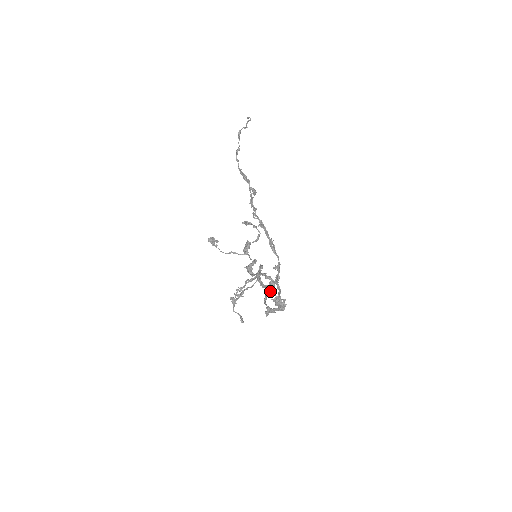
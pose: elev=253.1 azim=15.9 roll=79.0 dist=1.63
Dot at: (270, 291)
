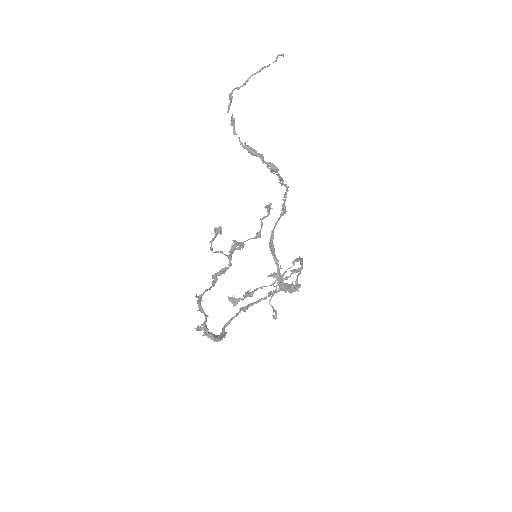
Dot at: (246, 306)
